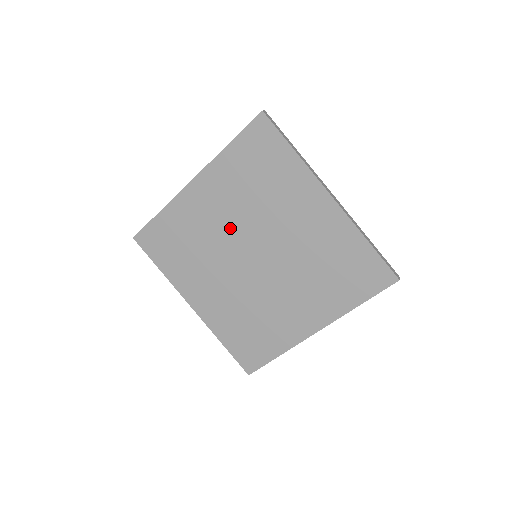
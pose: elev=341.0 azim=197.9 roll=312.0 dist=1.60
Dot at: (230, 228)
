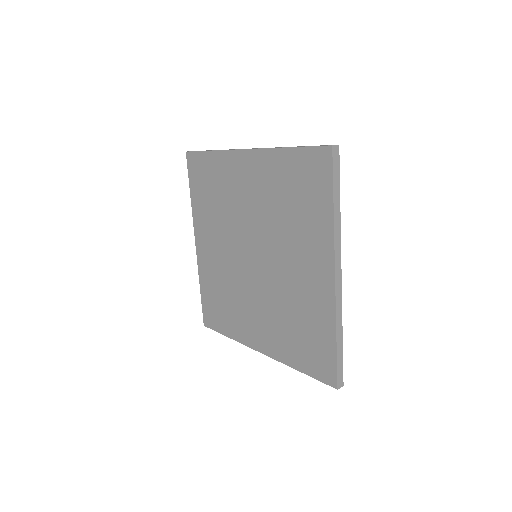
Dot at: (250, 217)
